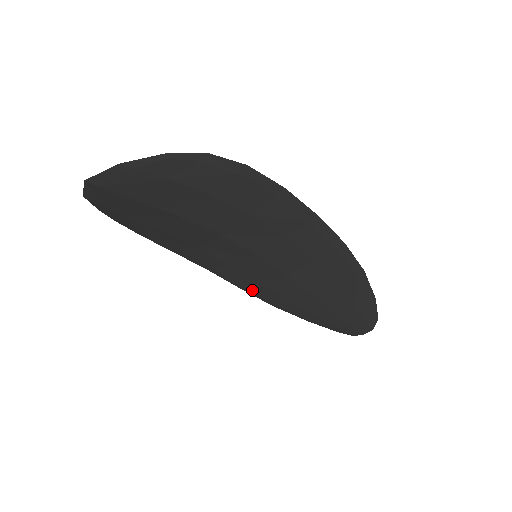
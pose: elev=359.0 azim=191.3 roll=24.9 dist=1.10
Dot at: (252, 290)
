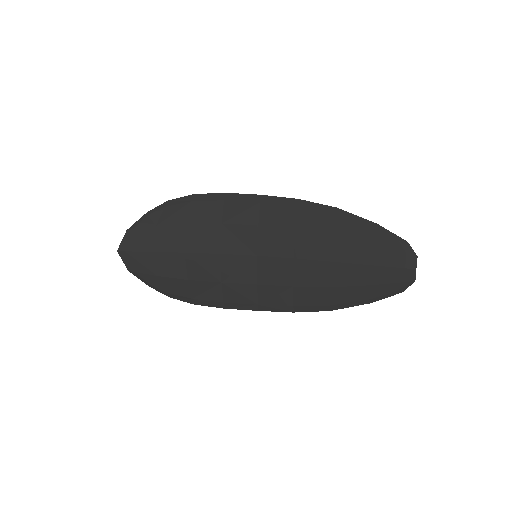
Dot at: (298, 304)
